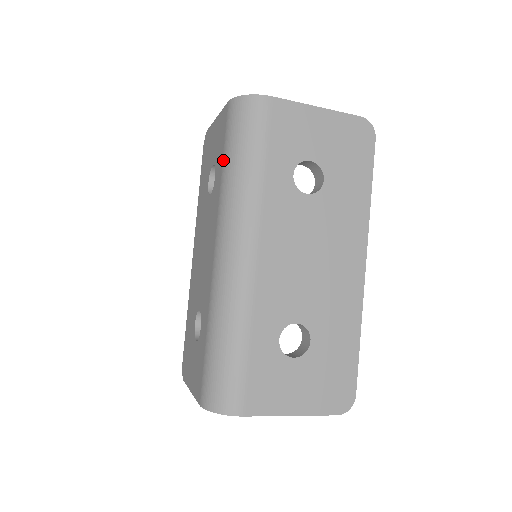
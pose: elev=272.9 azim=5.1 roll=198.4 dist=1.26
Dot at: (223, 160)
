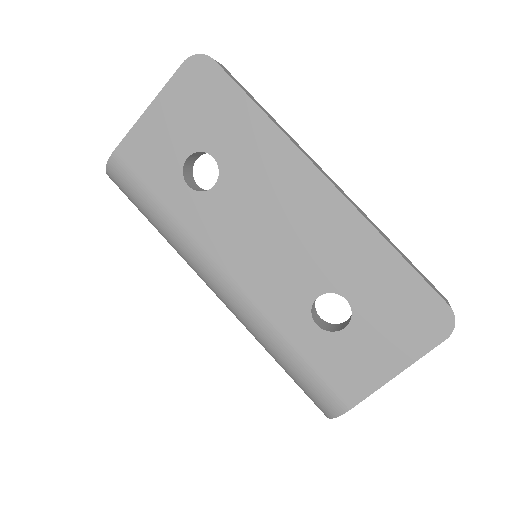
Dot at: occluded
